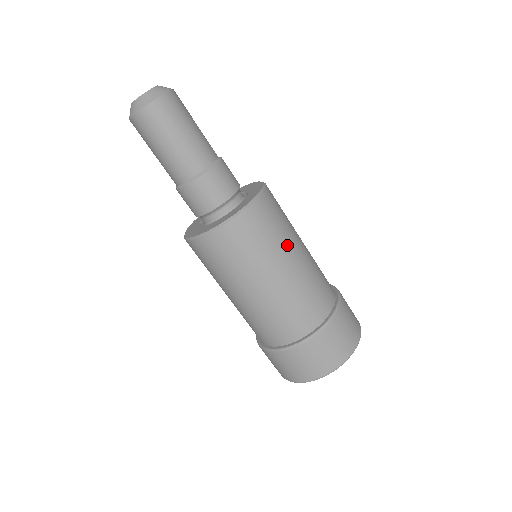
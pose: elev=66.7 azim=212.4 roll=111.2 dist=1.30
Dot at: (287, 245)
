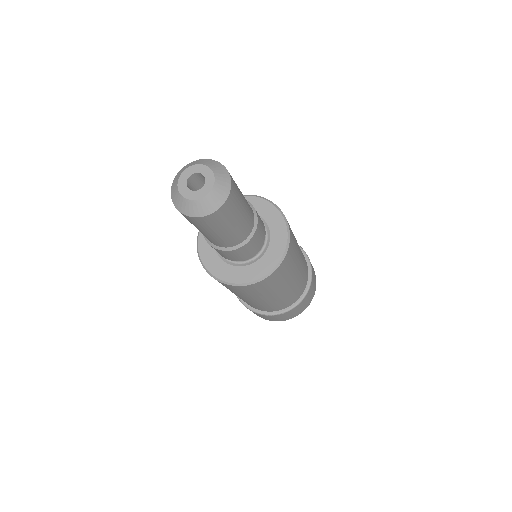
Dot at: (293, 272)
